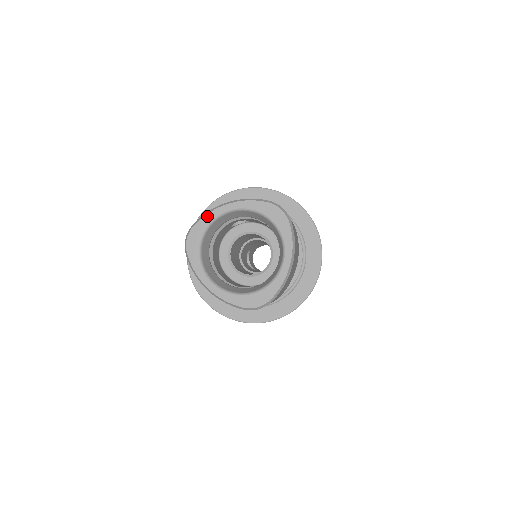
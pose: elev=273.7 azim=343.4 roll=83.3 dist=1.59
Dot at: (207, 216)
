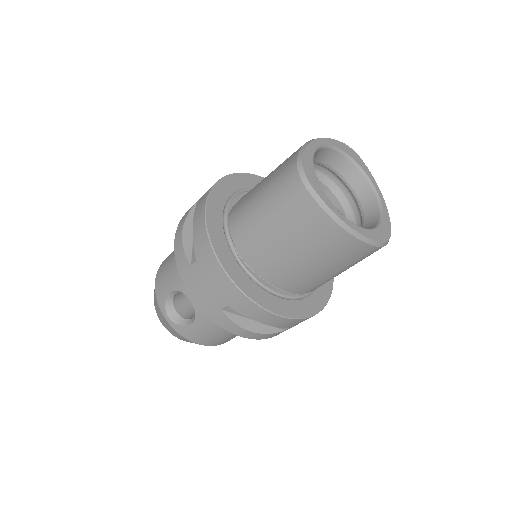
Dot at: (308, 148)
